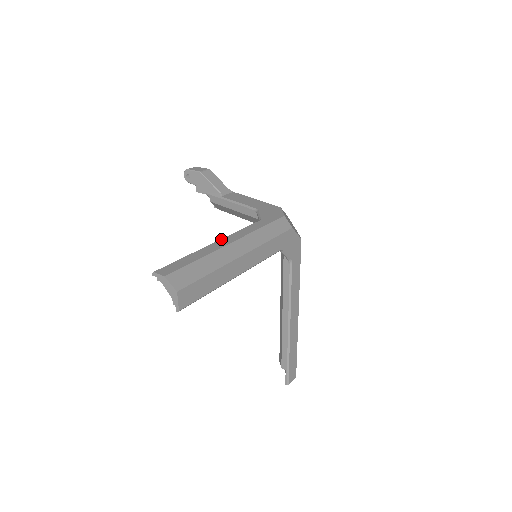
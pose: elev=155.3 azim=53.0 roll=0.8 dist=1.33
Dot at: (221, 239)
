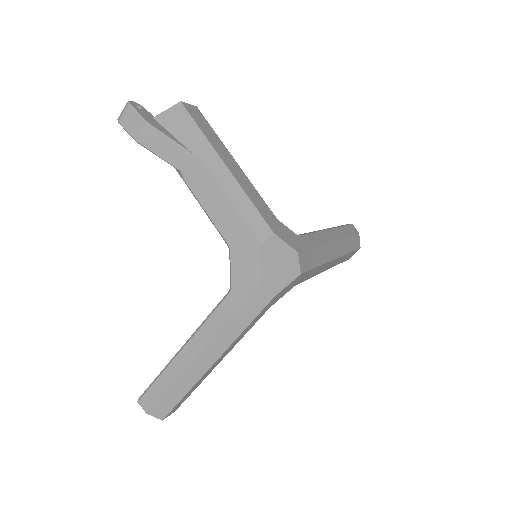
Dot at: (186, 344)
